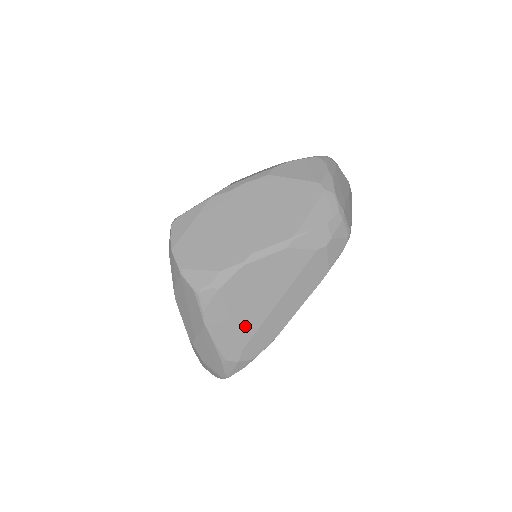
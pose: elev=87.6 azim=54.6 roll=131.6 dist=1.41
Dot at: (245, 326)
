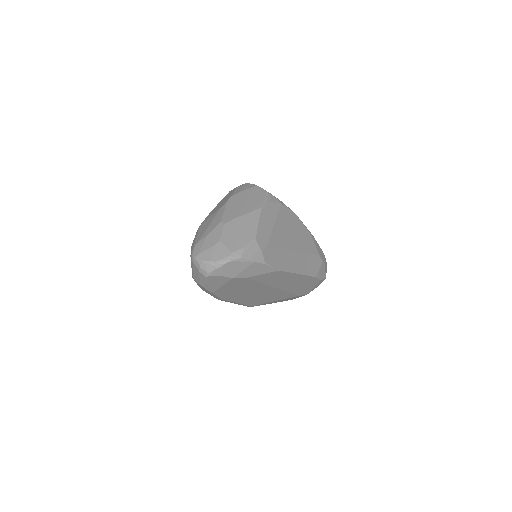
Dot at: (277, 237)
